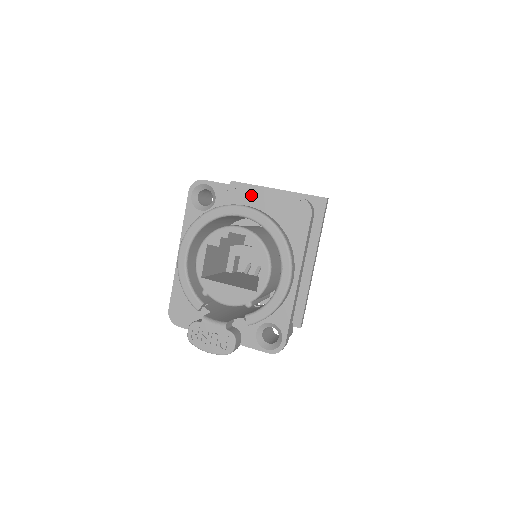
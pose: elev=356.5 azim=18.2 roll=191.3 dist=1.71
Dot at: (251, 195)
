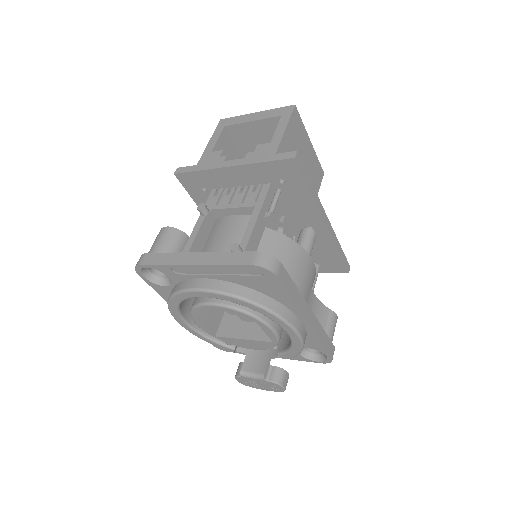
Dot at: (198, 269)
